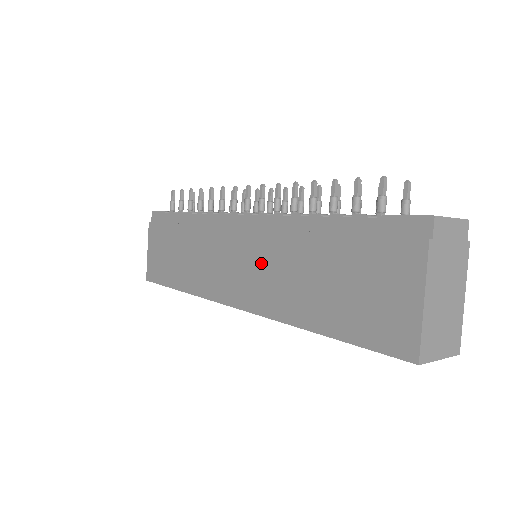
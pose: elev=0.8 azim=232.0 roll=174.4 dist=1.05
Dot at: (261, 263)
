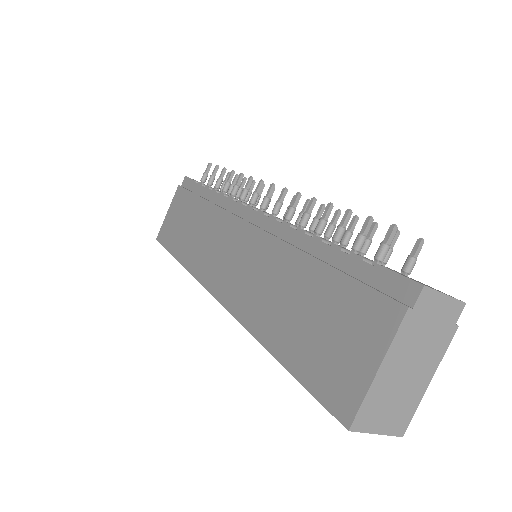
Dot at: (253, 265)
